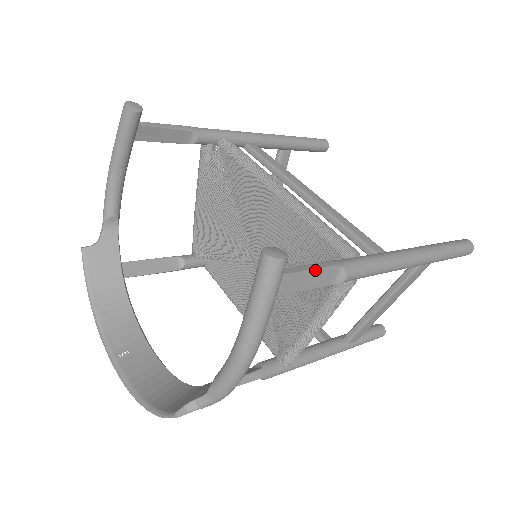
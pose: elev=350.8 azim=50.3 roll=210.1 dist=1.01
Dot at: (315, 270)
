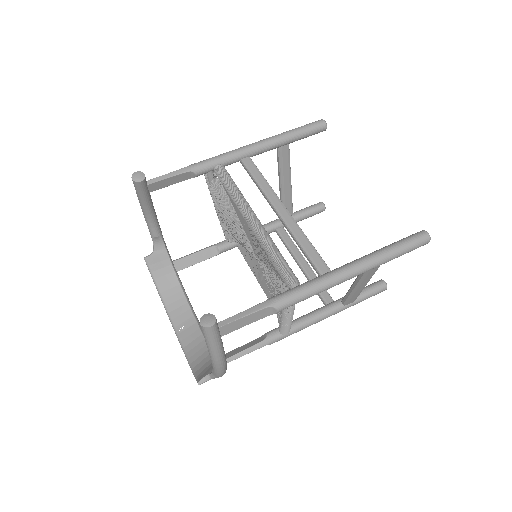
Dot at: (248, 315)
